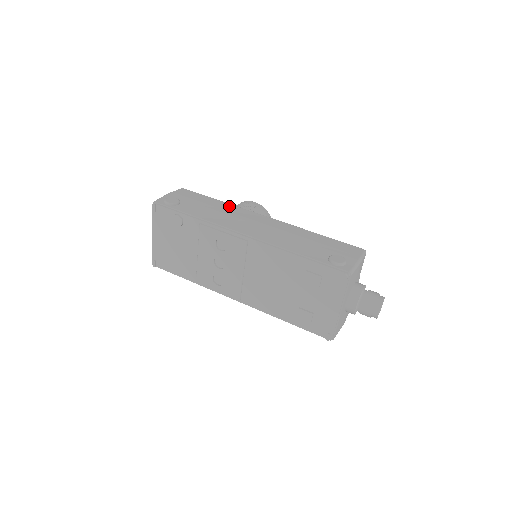
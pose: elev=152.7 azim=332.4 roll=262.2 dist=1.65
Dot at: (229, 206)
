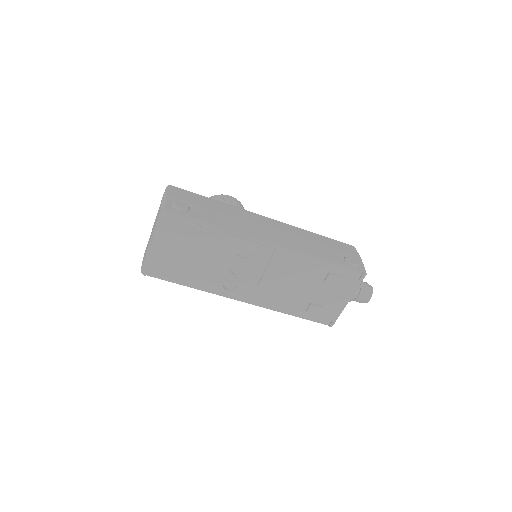
Dot at: (231, 207)
